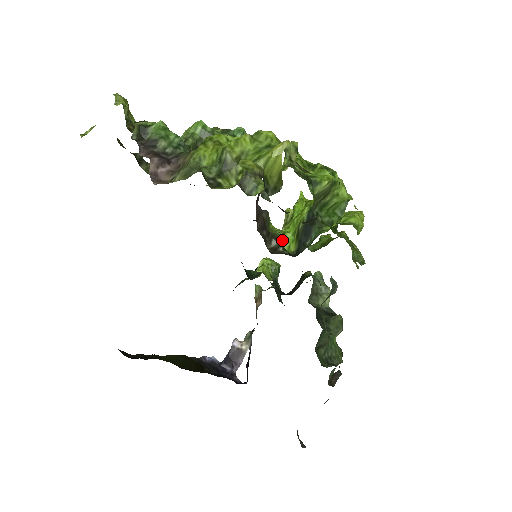
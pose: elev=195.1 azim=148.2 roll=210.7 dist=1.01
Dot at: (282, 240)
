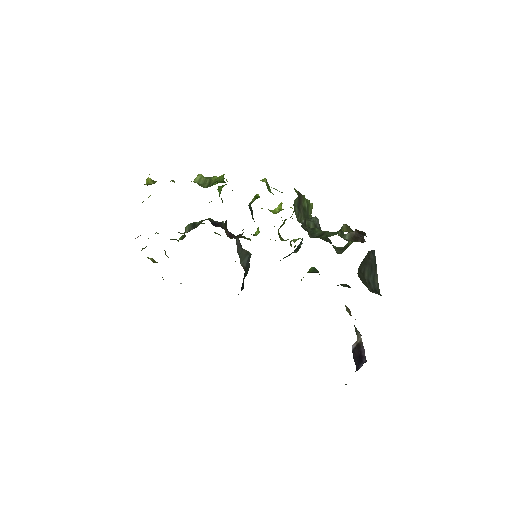
Dot at: (256, 234)
